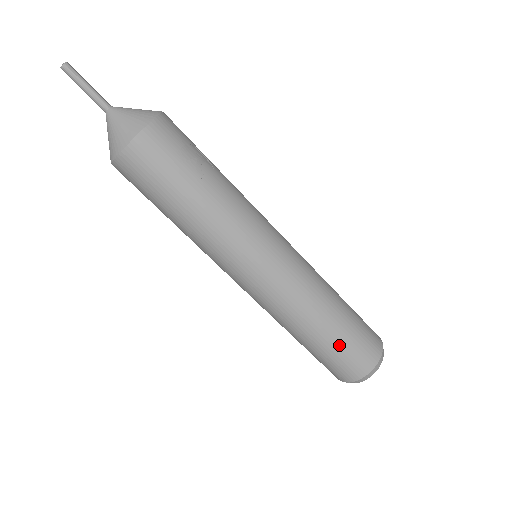
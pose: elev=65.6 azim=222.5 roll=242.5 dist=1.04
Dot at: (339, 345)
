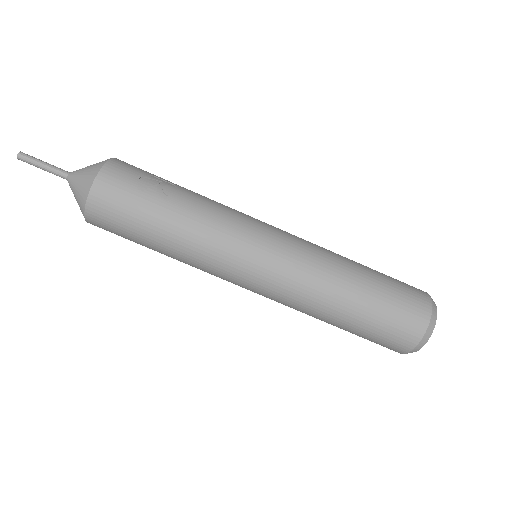
Dot at: (377, 313)
